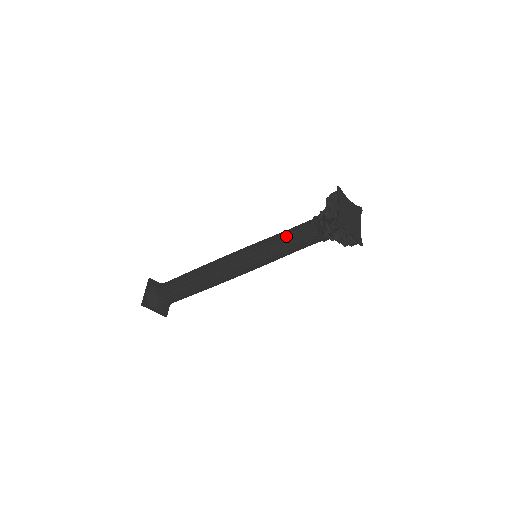
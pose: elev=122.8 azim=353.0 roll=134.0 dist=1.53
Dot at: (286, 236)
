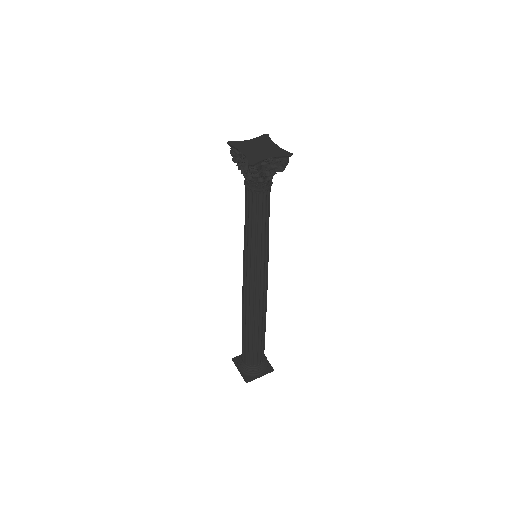
Dot at: (247, 218)
